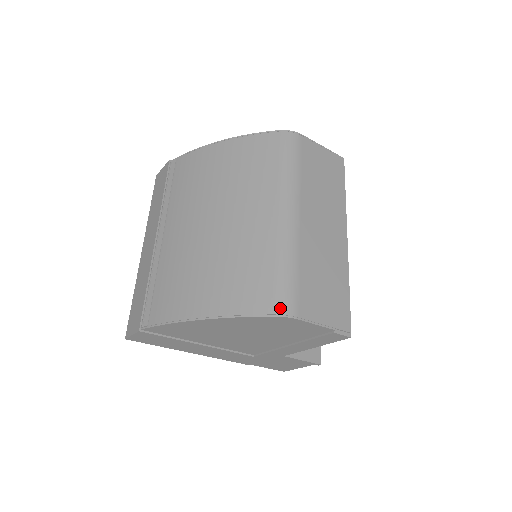
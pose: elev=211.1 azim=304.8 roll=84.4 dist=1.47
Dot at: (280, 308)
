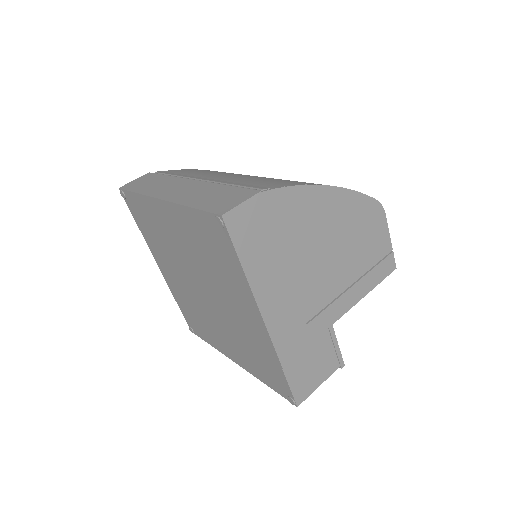
Dot at: occluded
